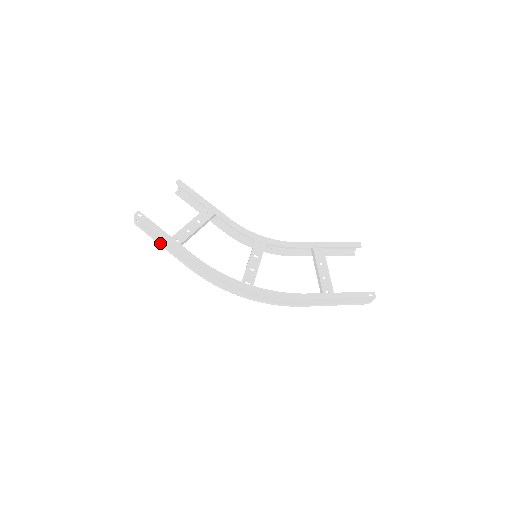
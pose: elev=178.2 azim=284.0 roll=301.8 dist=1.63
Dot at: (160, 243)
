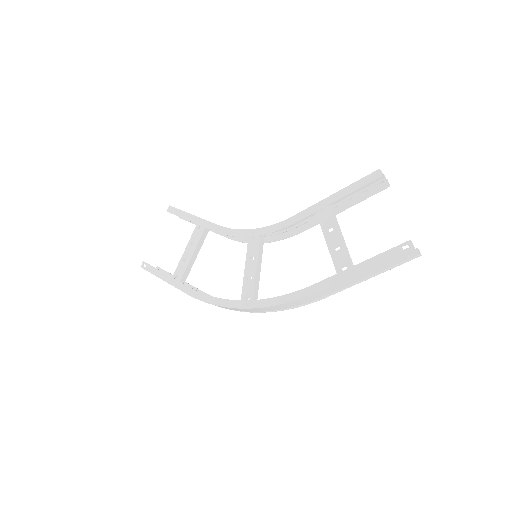
Dot at: occluded
